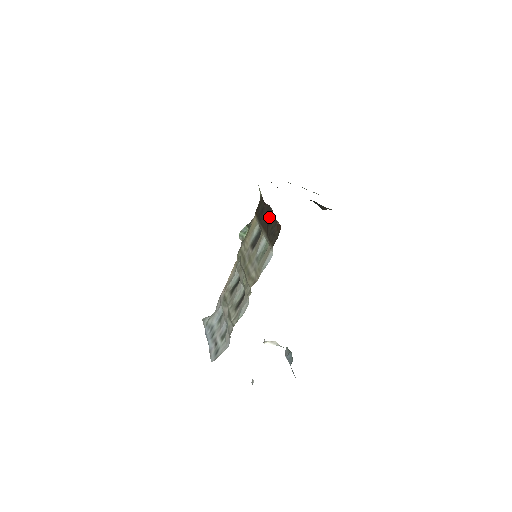
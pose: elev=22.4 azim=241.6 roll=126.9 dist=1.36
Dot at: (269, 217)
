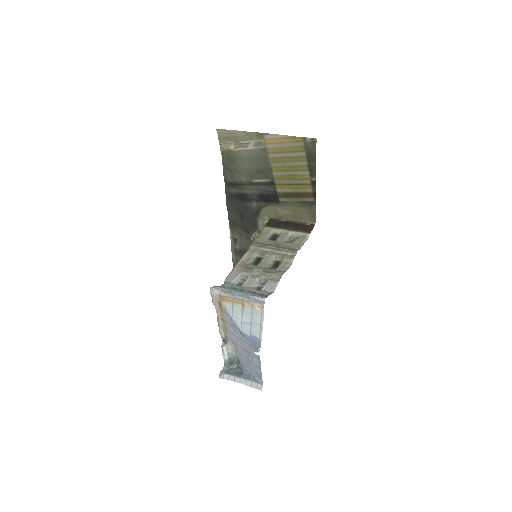
Dot at: (293, 224)
